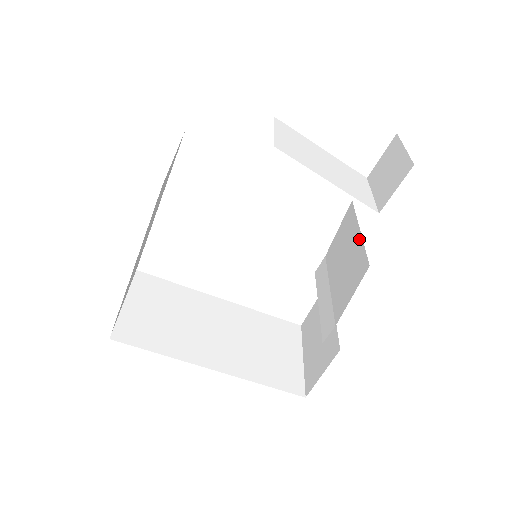
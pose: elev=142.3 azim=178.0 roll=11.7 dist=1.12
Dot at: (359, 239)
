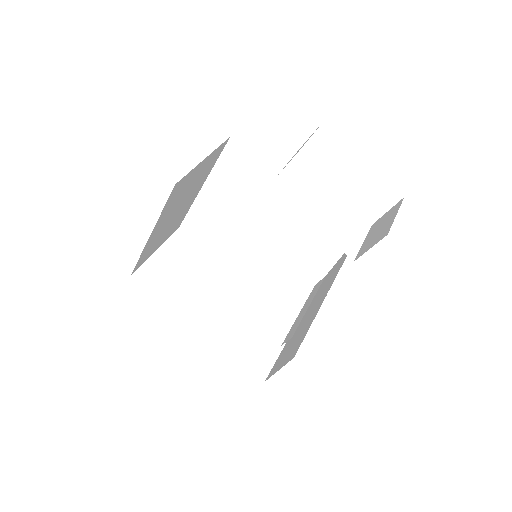
Dot at: (335, 276)
